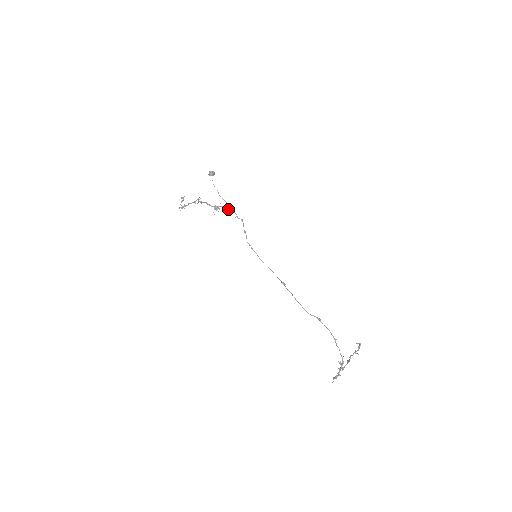
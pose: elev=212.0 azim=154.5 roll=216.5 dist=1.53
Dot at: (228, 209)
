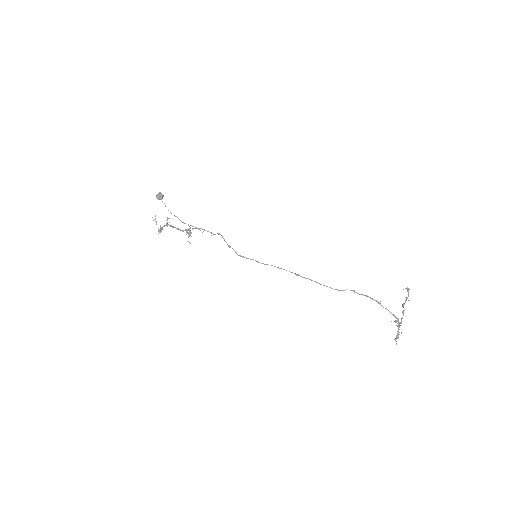
Dot at: occluded
